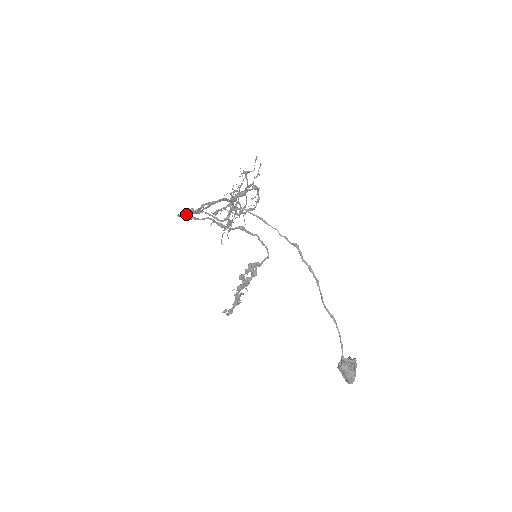
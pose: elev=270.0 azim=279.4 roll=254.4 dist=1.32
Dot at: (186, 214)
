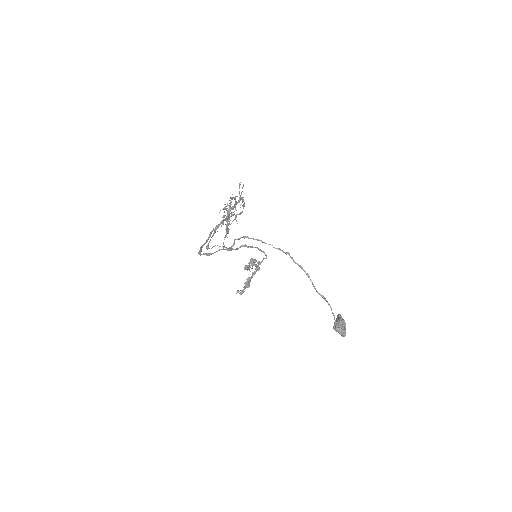
Dot at: (205, 254)
